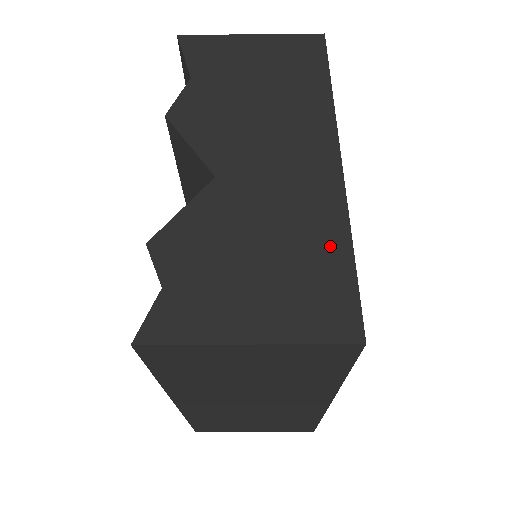
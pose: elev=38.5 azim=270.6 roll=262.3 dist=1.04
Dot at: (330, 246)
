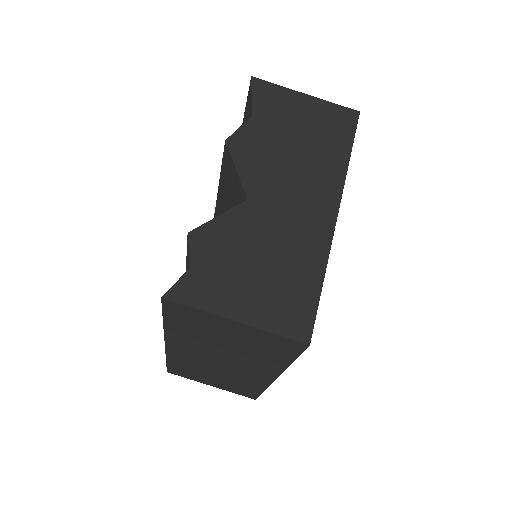
Dot at: (309, 274)
